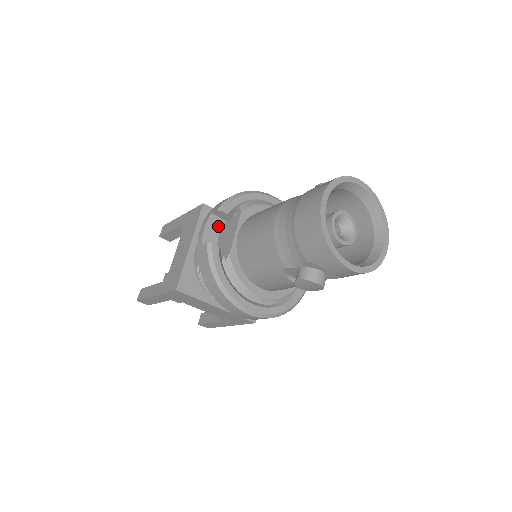
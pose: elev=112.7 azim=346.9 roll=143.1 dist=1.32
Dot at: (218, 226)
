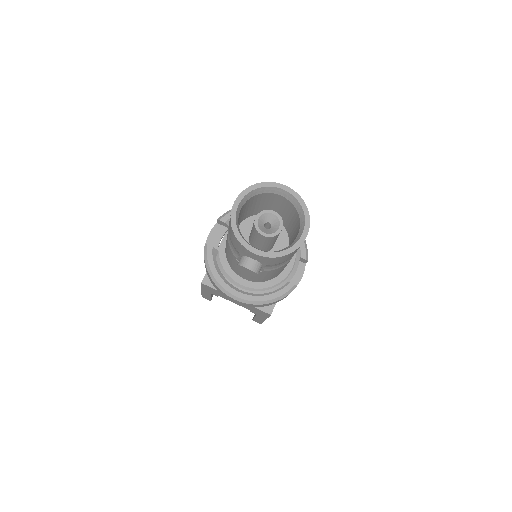
Dot at: (221, 232)
